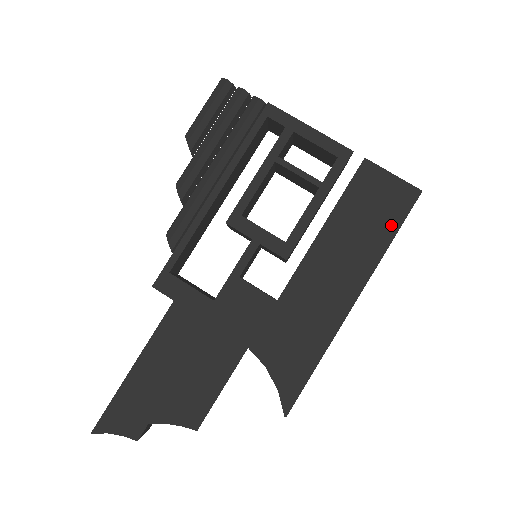
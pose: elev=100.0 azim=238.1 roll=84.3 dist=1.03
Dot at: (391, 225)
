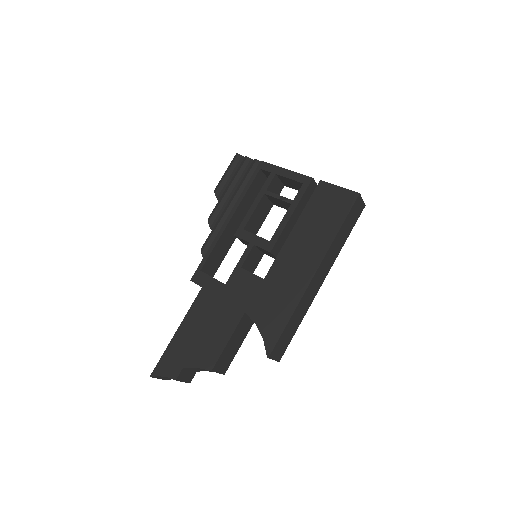
Dot at: (339, 219)
